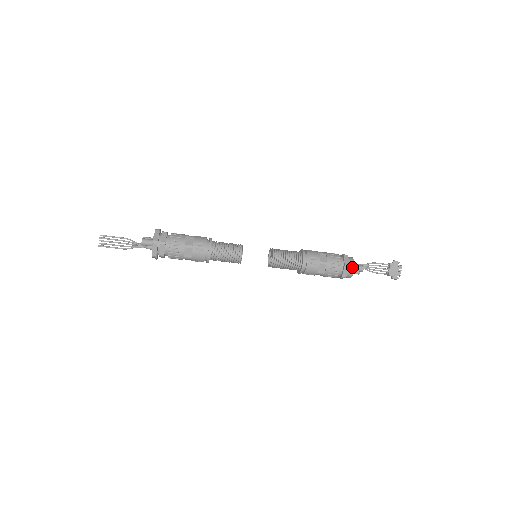
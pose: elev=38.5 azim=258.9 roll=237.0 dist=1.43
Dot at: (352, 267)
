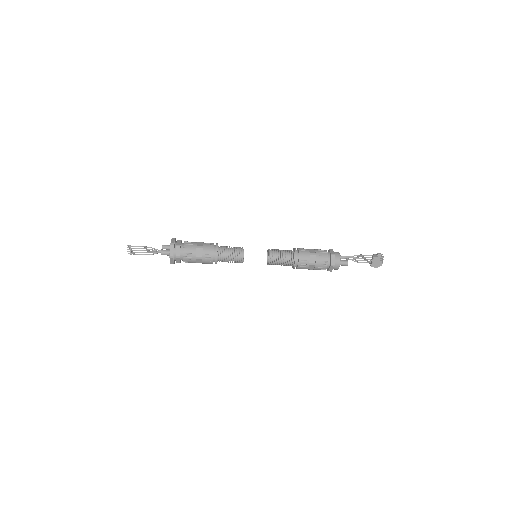
Dot at: (337, 265)
